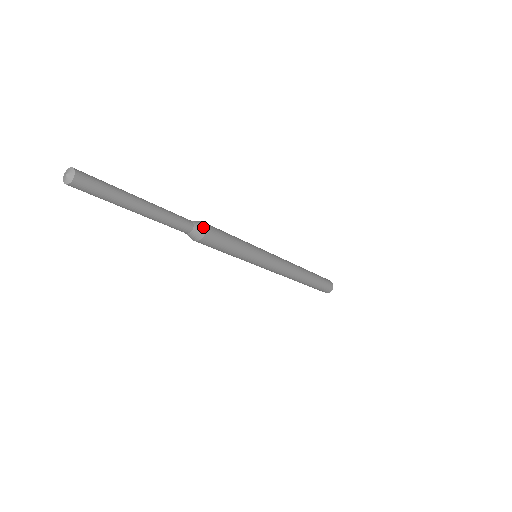
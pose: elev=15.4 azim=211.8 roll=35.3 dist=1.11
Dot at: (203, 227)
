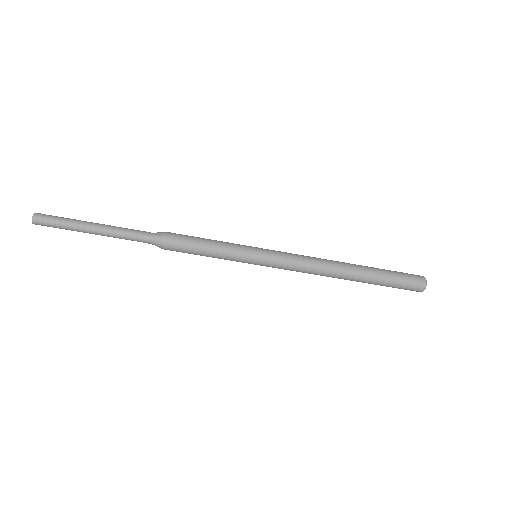
Dot at: (162, 235)
